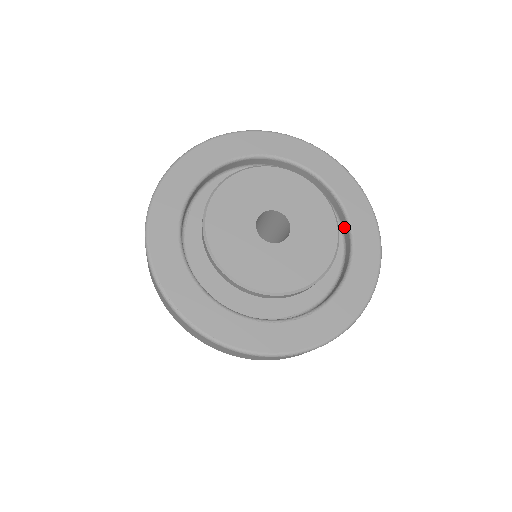
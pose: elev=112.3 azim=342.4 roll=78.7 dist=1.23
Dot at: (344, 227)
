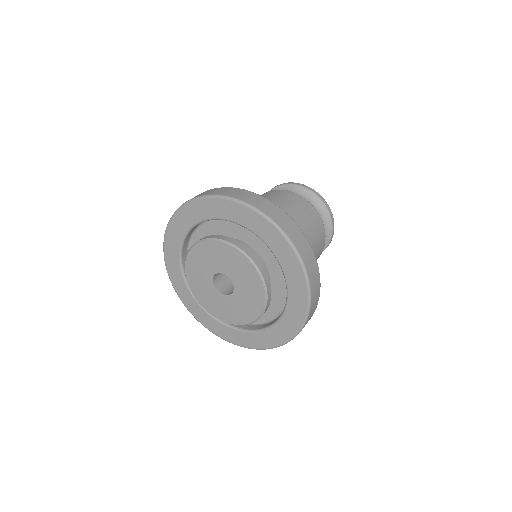
Dot at: occluded
